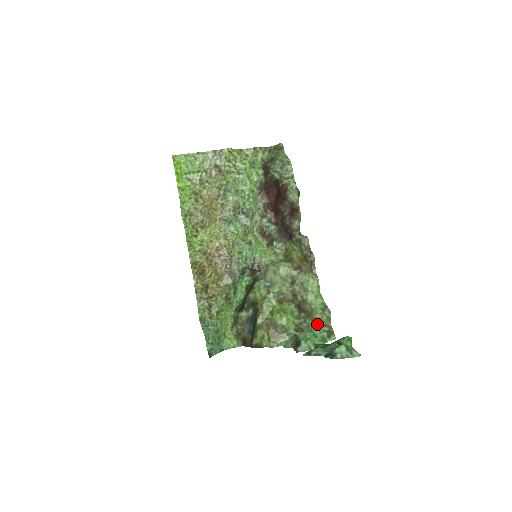
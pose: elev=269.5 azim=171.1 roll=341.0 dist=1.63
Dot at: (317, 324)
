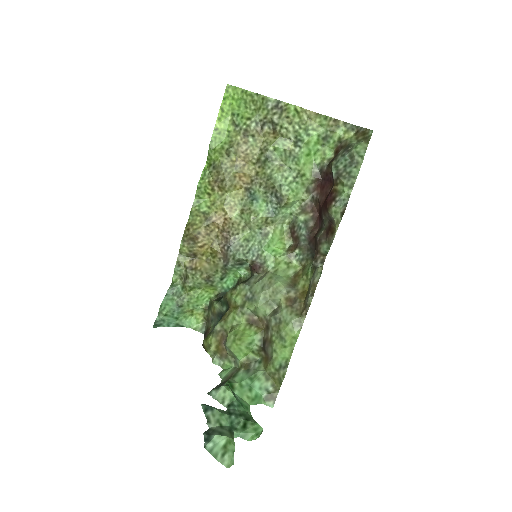
Dot at: (266, 376)
